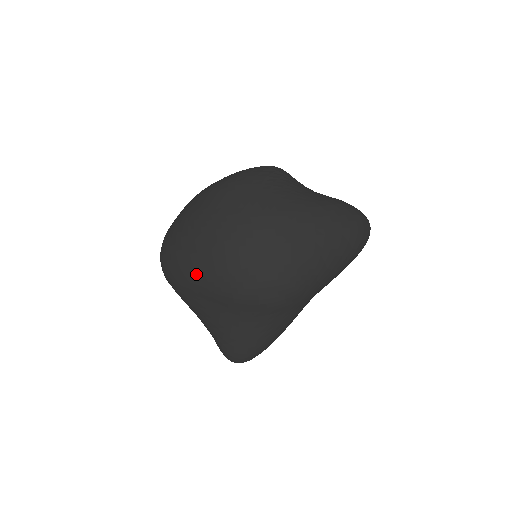
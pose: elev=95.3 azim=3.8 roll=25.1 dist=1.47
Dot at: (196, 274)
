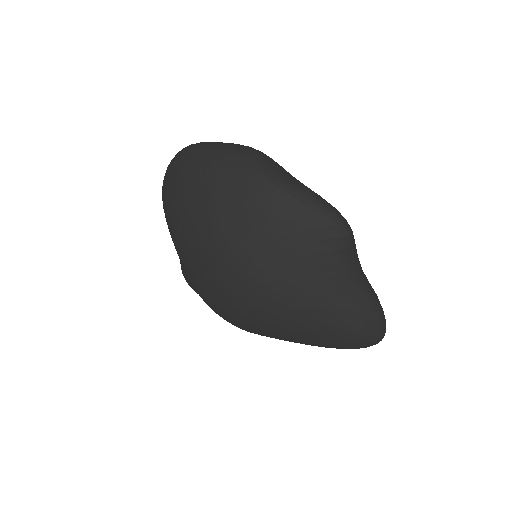
Dot at: (176, 238)
